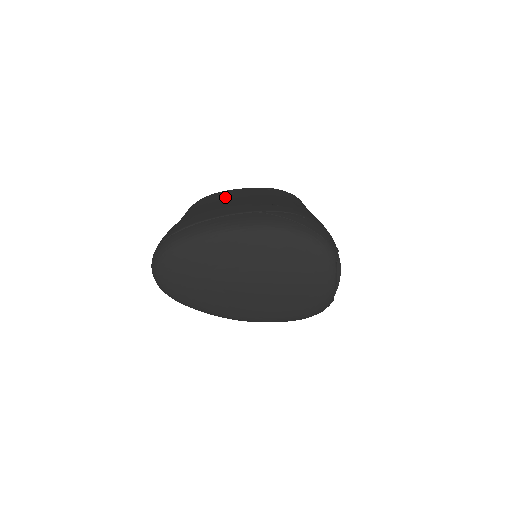
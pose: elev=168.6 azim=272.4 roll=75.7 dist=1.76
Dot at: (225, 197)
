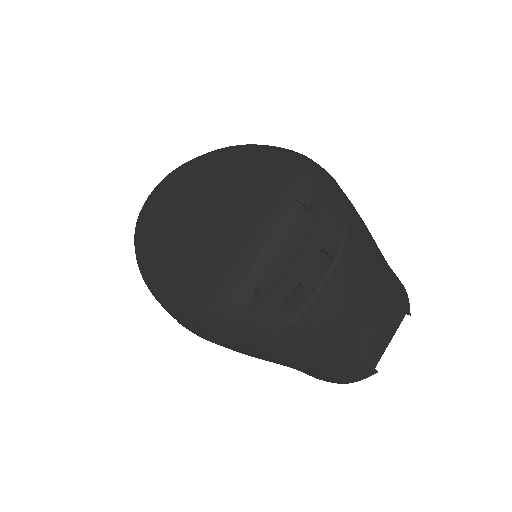
Dot at: occluded
